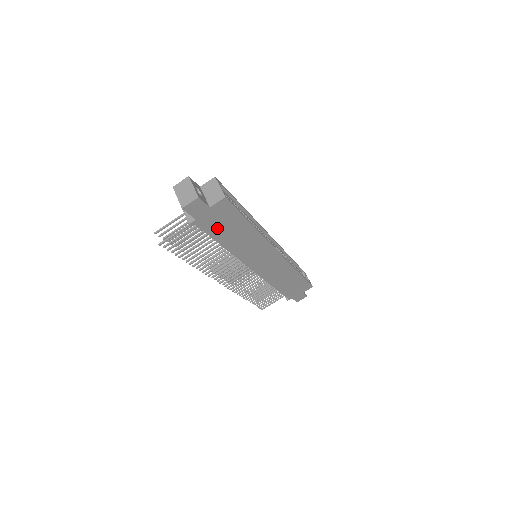
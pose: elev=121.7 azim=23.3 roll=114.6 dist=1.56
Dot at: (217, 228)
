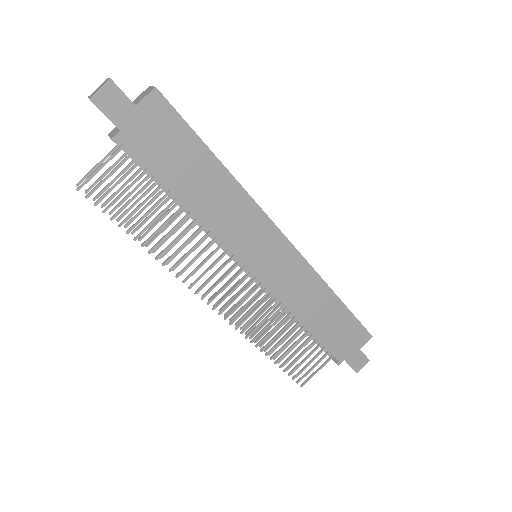
Dot at: (162, 158)
